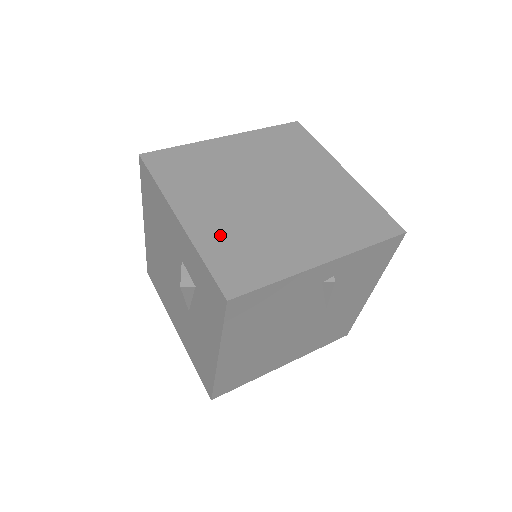
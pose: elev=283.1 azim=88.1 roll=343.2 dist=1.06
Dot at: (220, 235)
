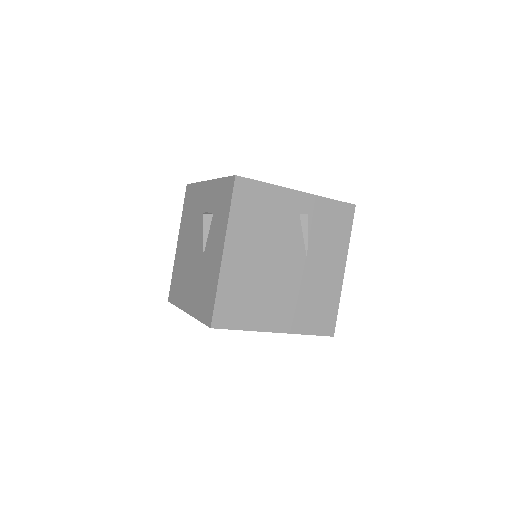
Dot at: occluded
